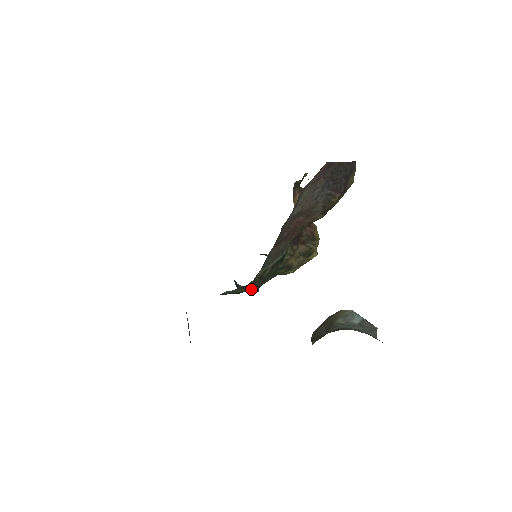
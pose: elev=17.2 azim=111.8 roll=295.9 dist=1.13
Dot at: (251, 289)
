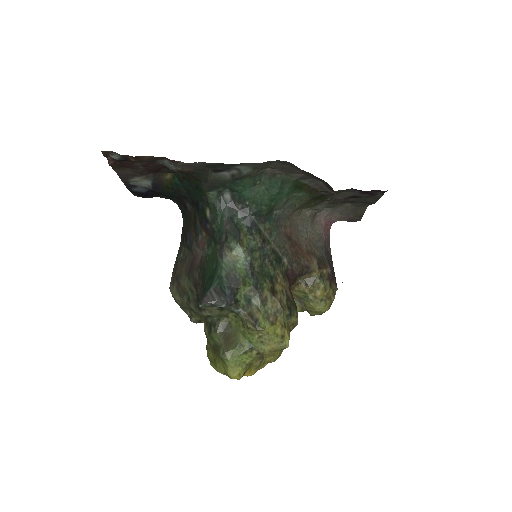
Dot at: (222, 293)
